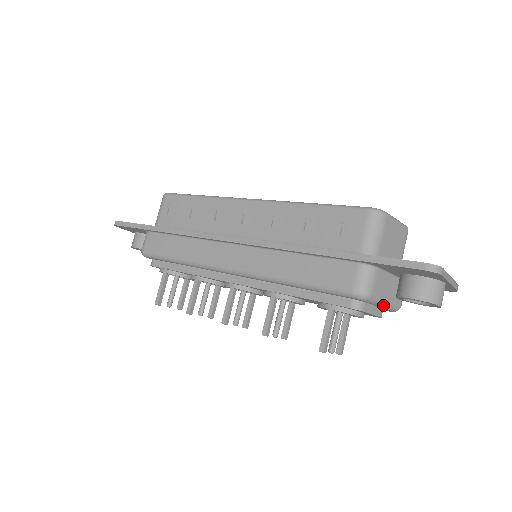
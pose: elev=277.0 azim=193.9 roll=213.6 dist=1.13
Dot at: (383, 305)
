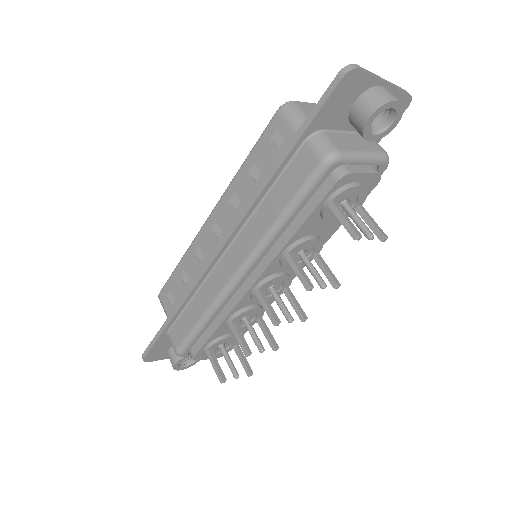
Dot at: (364, 157)
